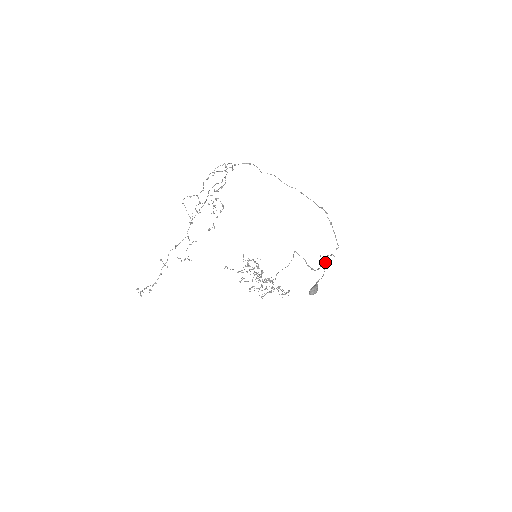
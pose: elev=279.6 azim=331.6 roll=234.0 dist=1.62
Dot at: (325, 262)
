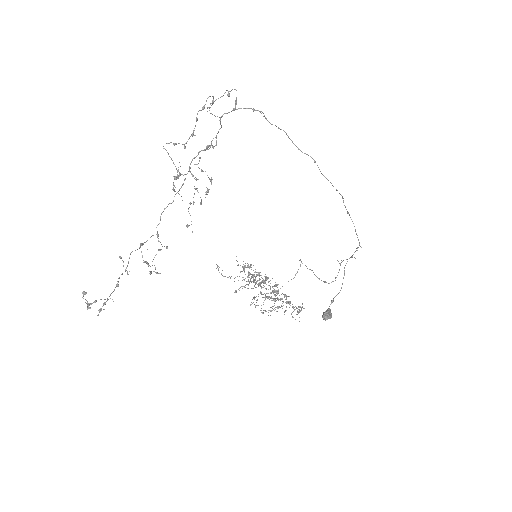
Dot at: (344, 267)
